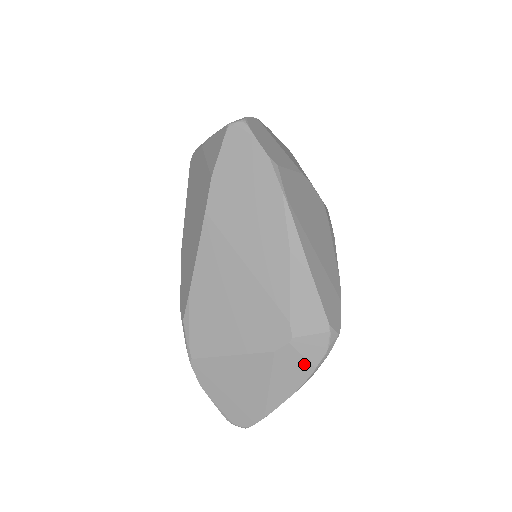
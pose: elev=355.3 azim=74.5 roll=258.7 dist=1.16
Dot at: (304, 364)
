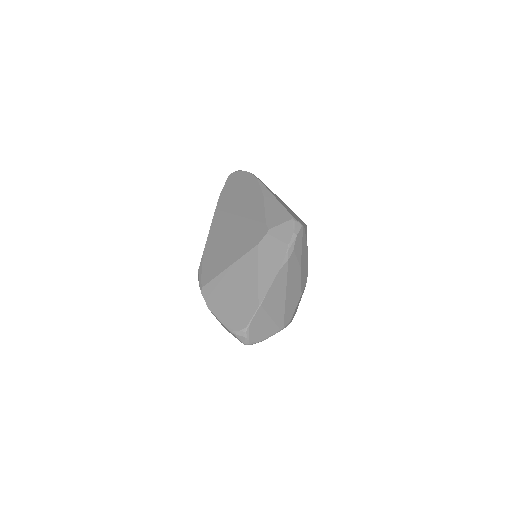
Dot at: (280, 245)
